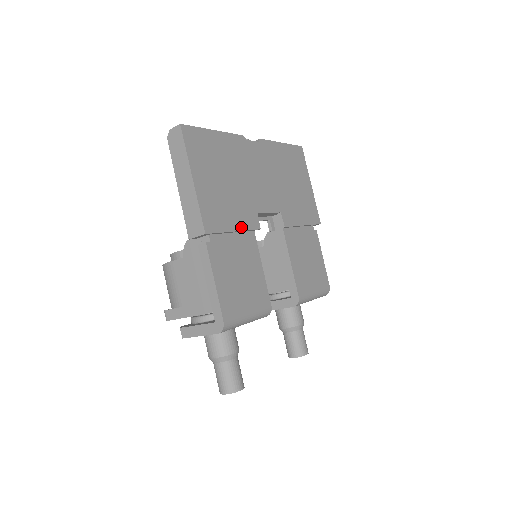
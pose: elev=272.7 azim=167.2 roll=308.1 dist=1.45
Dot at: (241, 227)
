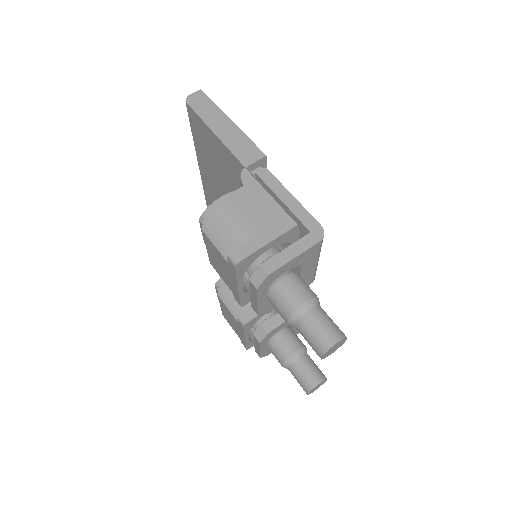
Dot at: occluded
